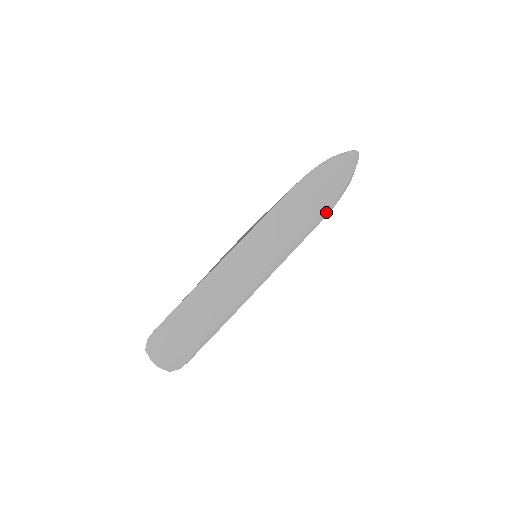
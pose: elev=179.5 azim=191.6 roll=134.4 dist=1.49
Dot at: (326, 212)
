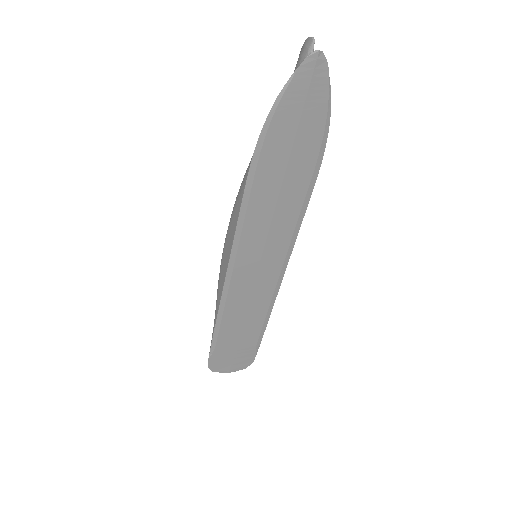
Dot at: (315, 170)
